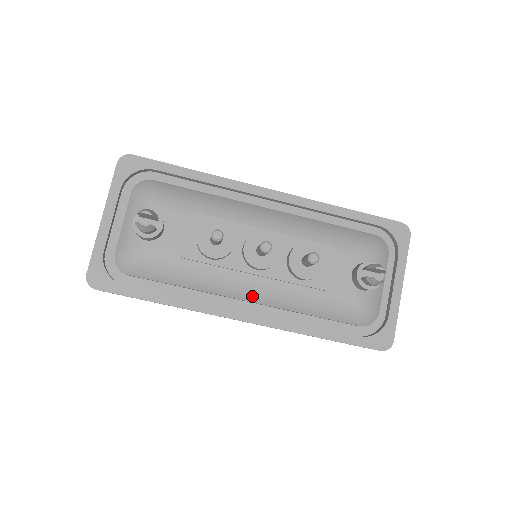
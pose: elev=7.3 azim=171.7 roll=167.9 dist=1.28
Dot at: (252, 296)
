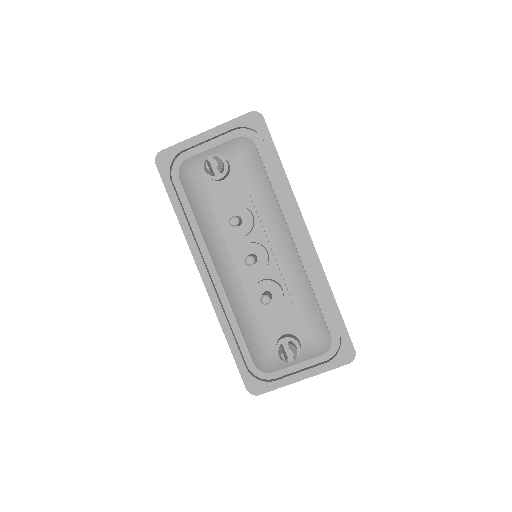
Dot at: (221, 272)
